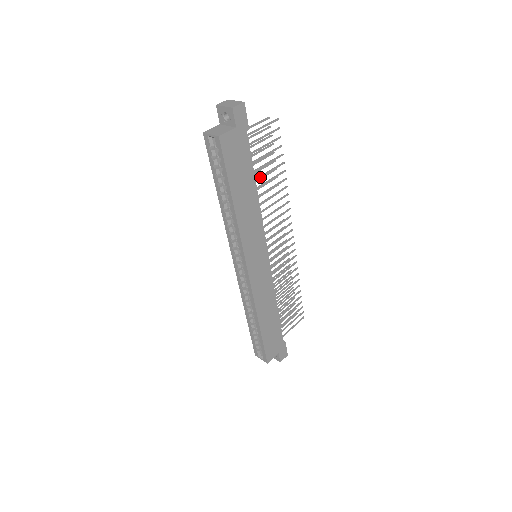
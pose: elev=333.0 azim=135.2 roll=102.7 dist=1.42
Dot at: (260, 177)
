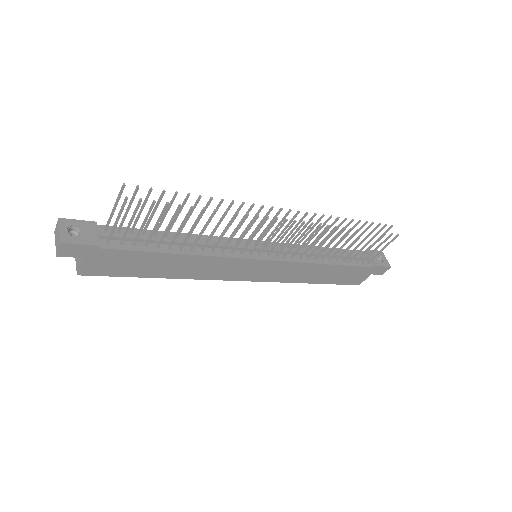
Dot at: (173, 240)
